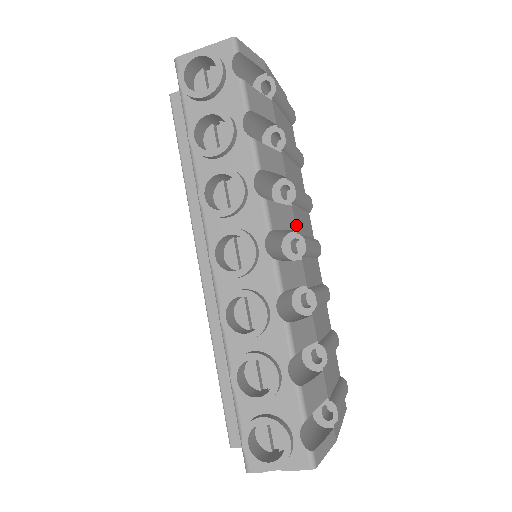
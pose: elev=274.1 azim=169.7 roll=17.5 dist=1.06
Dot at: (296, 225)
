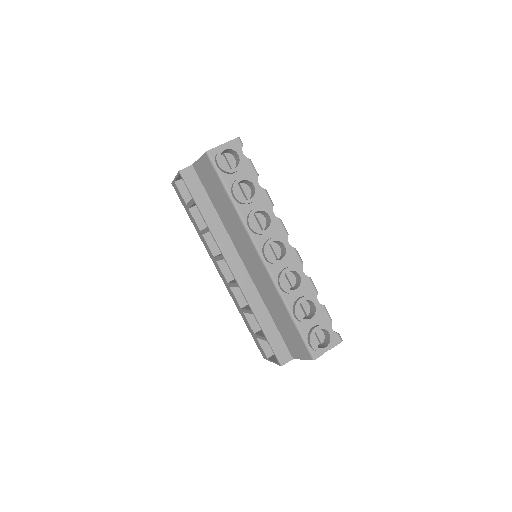
Dot at: occluded
